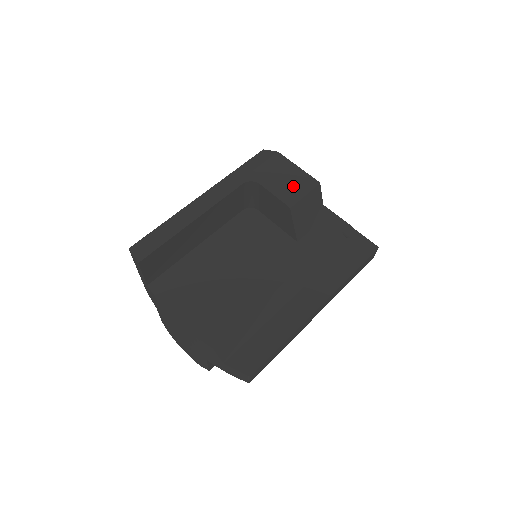
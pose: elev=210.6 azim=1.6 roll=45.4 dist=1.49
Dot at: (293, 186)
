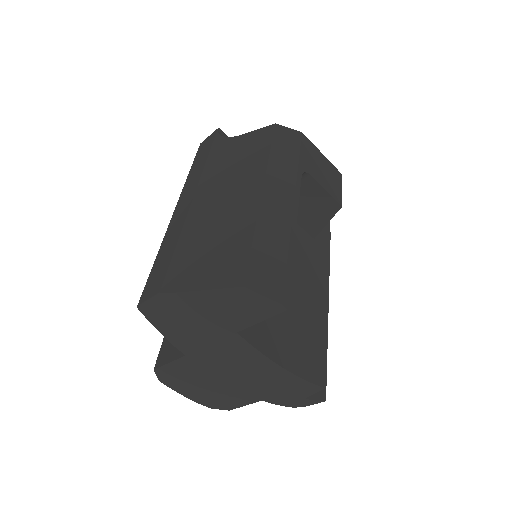
Dot at: (332, 179)
